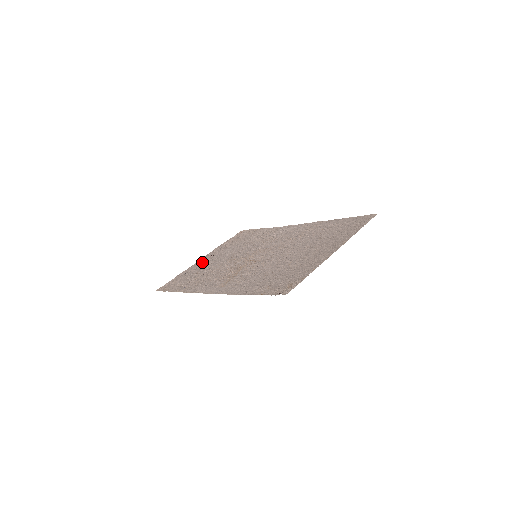
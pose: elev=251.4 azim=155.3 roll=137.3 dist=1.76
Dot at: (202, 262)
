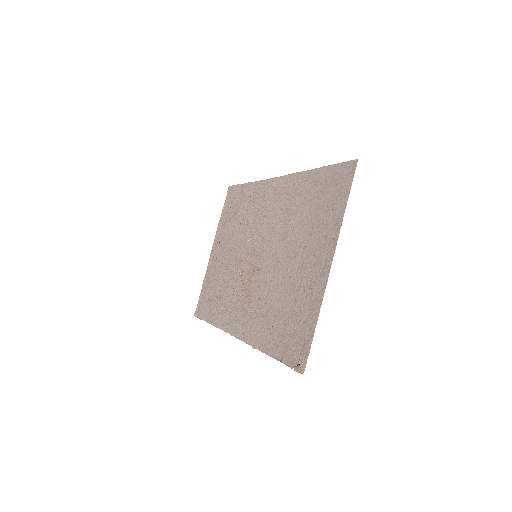
Dot at: (214, 259)
